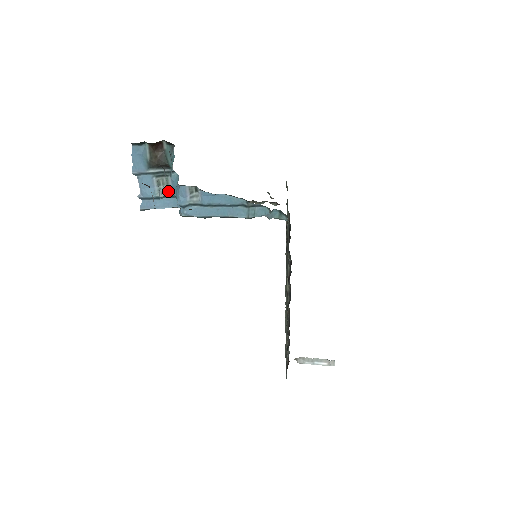
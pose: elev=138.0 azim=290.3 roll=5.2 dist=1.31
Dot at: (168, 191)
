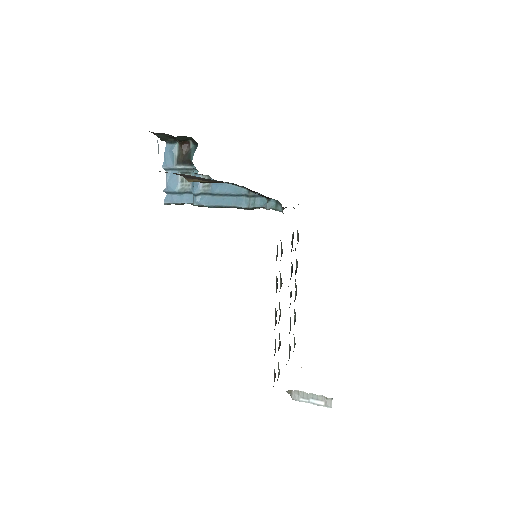
Dot at: (189, 188)
